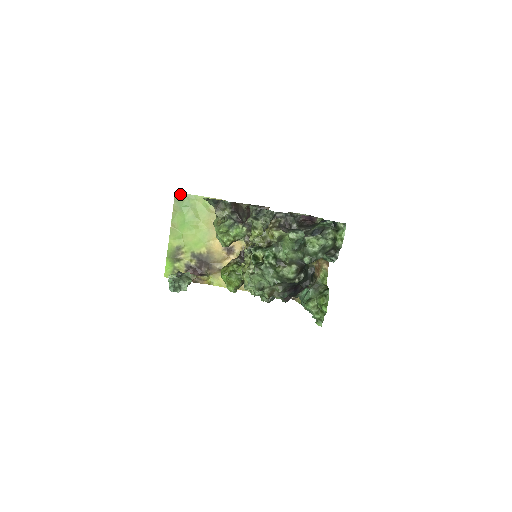
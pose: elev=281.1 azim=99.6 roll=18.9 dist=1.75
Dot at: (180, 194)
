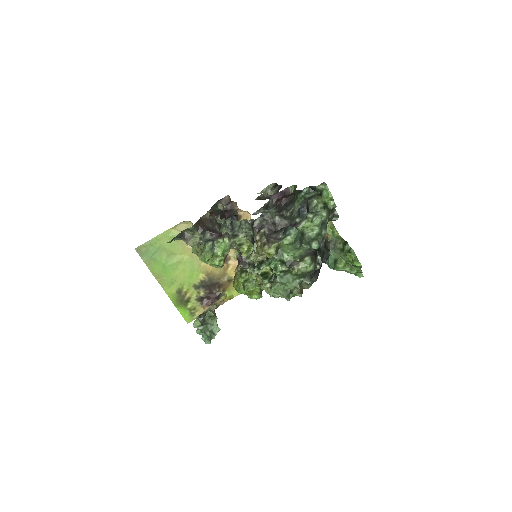
Dot at: (140, 247)
